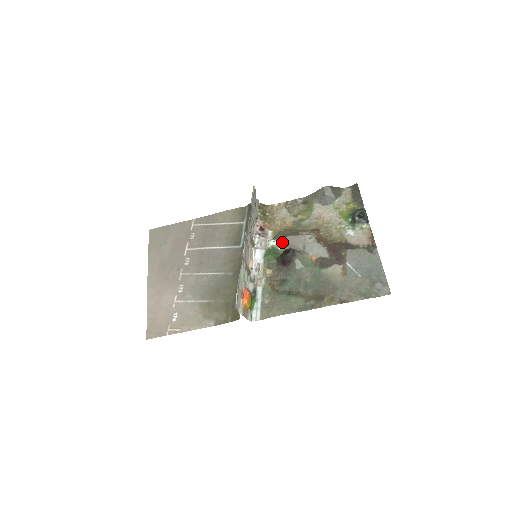
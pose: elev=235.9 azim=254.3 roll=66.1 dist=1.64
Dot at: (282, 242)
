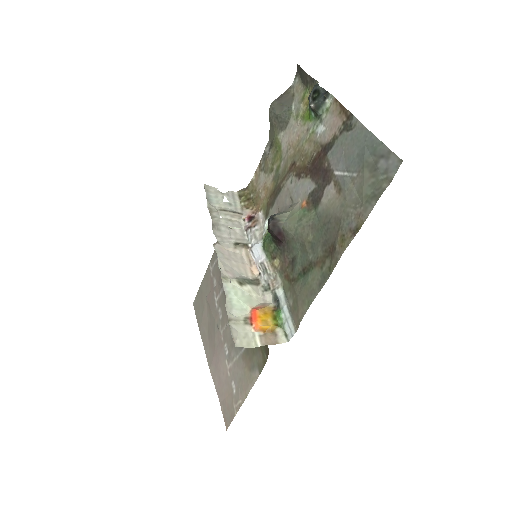
Dot at: (273, 214)
